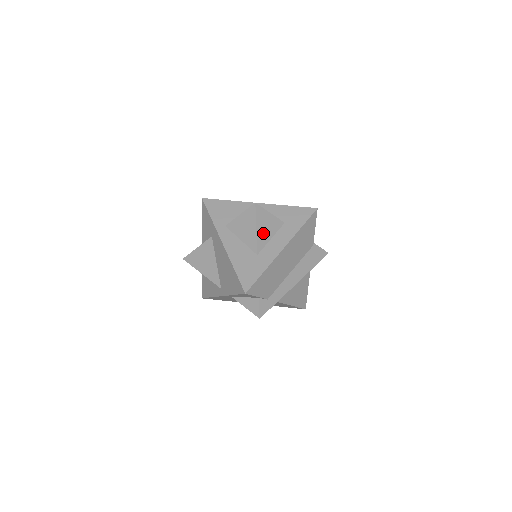
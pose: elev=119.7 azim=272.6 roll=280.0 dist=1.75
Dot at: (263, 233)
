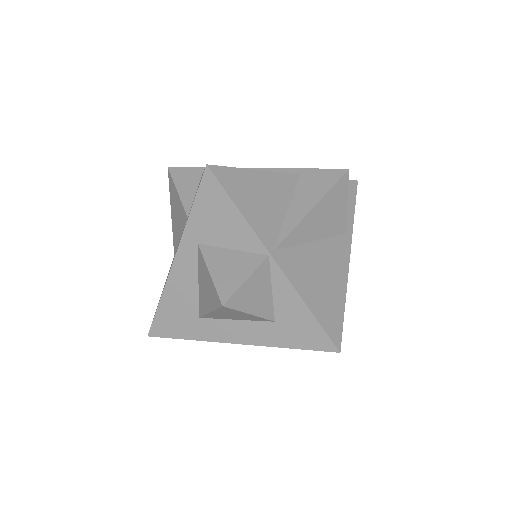
Dot at: (222, 315)
